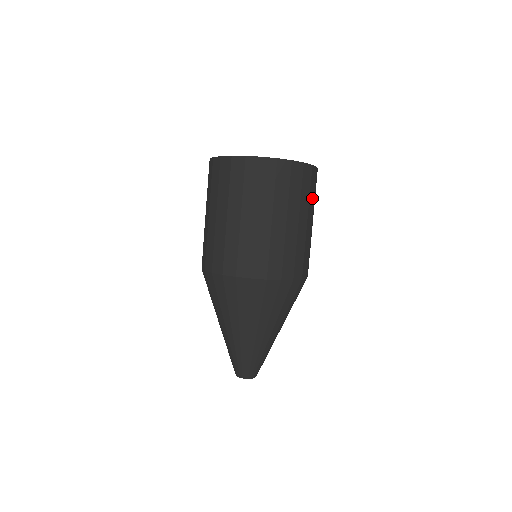
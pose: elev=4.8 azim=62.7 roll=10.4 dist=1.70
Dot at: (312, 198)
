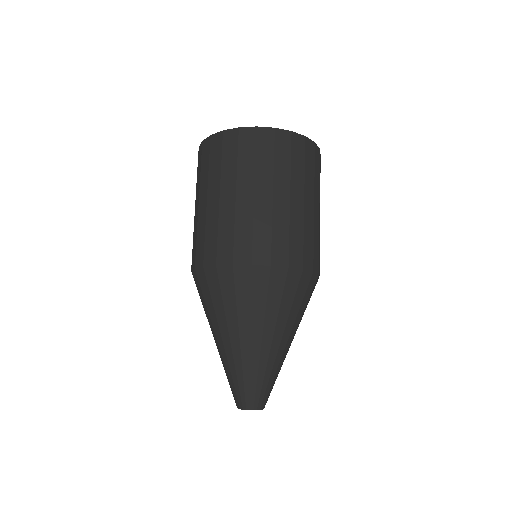
Dot at: occluded
